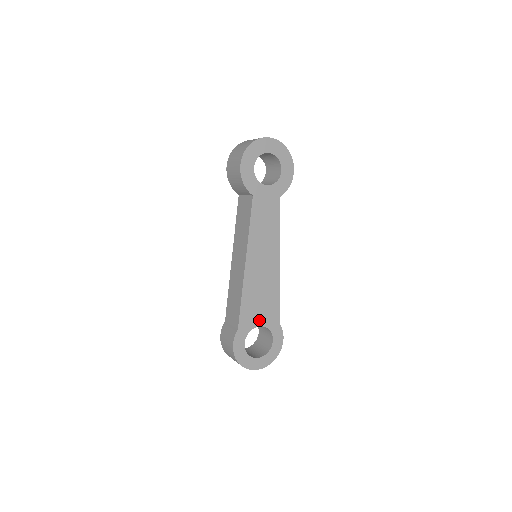
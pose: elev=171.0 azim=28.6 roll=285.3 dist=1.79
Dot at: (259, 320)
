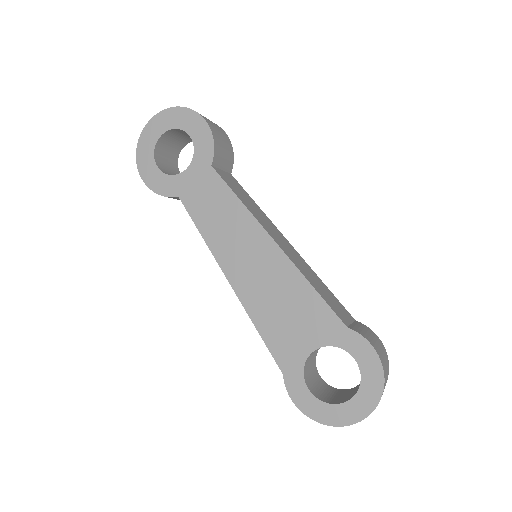
Dot at: (306, 342)
